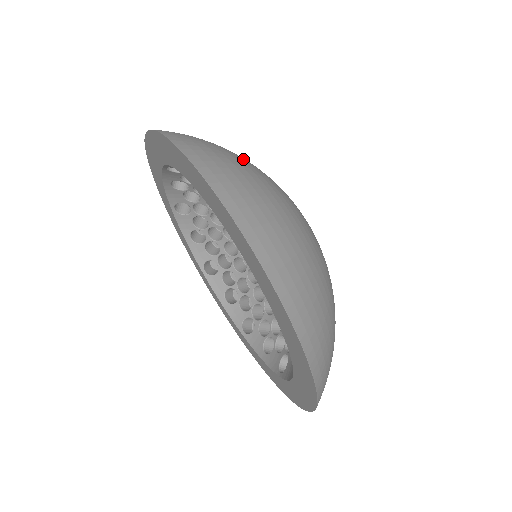
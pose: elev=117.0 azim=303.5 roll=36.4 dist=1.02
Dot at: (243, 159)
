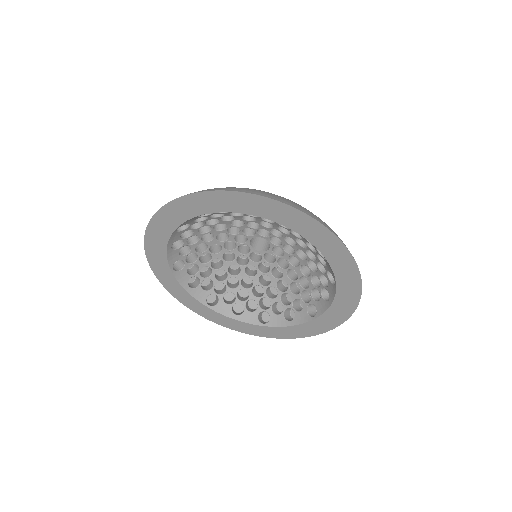
Dot at: occluded
